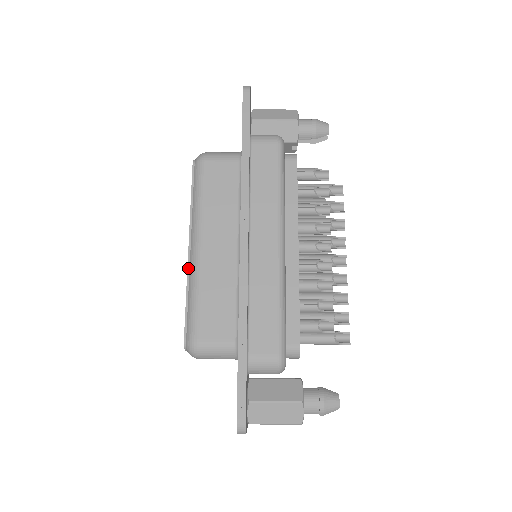
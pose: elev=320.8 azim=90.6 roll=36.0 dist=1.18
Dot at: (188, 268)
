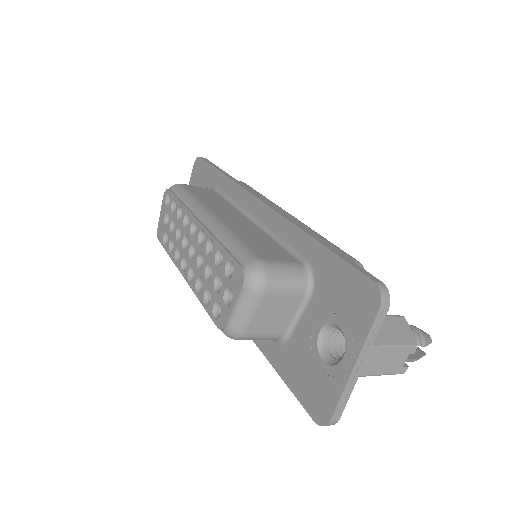
Dot at: (207, 229)
